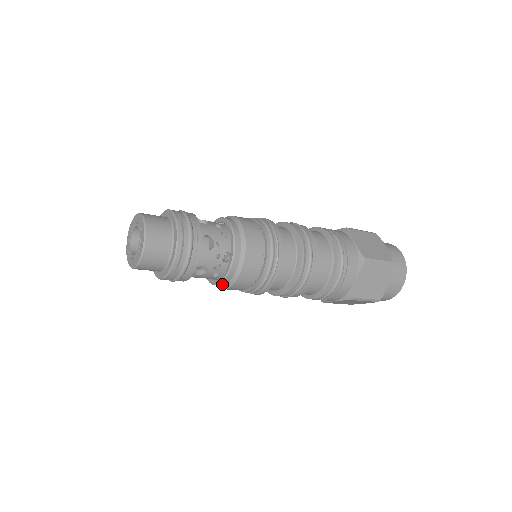
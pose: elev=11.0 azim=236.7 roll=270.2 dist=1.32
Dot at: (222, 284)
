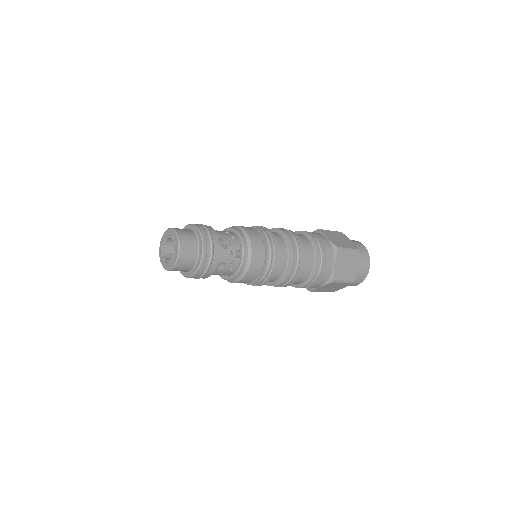
Dot at: (236, 278)
